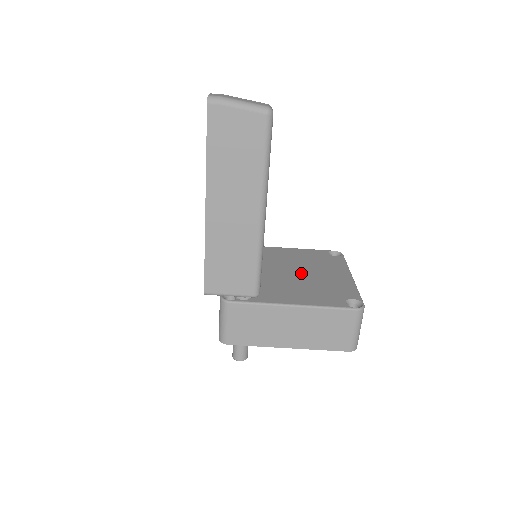
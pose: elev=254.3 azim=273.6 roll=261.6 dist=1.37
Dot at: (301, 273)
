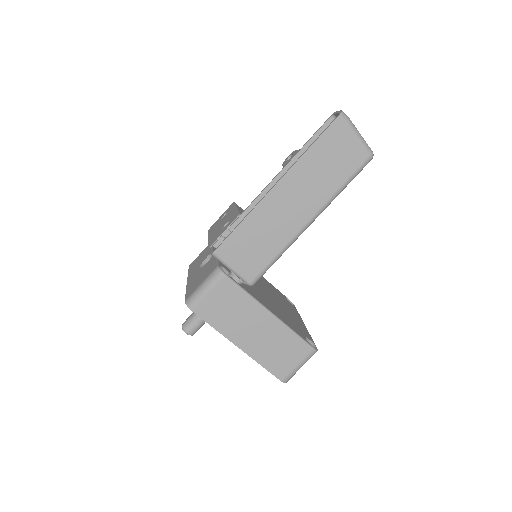
Dot at: (271, 296)
